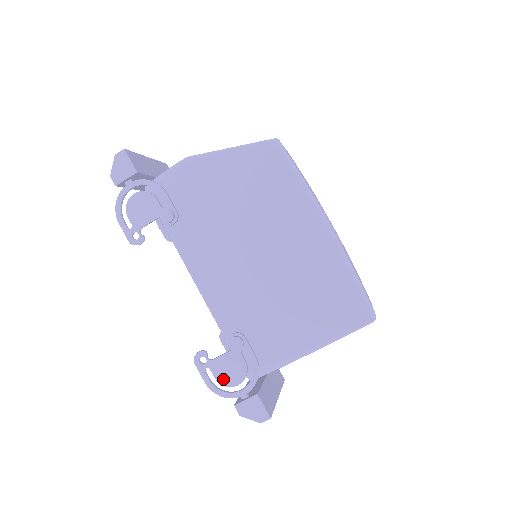
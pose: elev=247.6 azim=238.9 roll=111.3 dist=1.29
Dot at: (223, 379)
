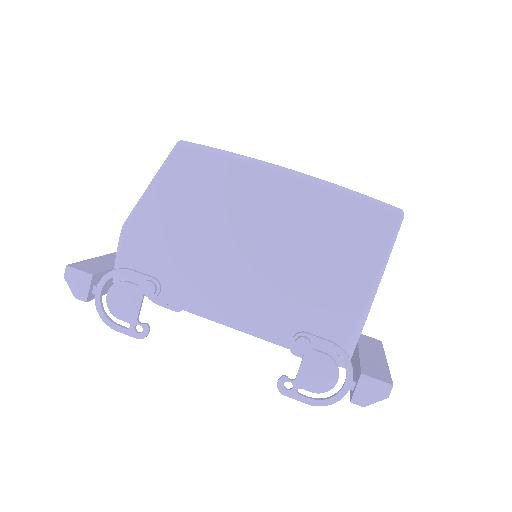
Dot at: (320, 387)
